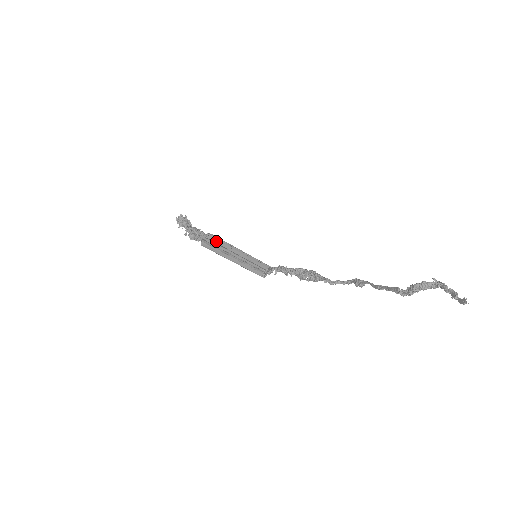
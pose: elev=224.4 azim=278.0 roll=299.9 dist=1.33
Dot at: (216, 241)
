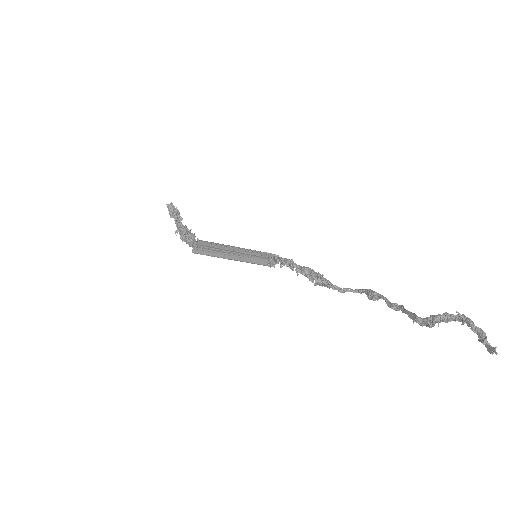
Dot at: (209, 245)
